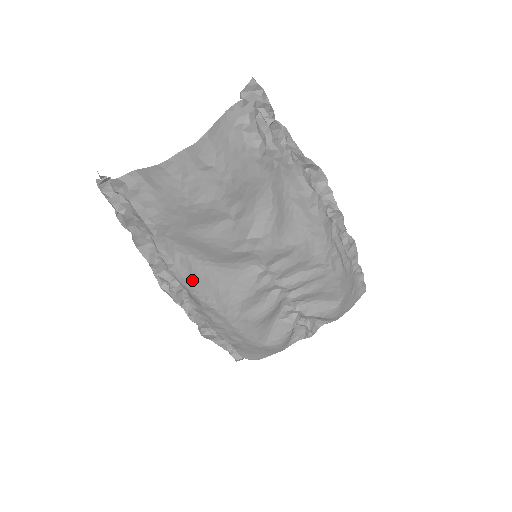
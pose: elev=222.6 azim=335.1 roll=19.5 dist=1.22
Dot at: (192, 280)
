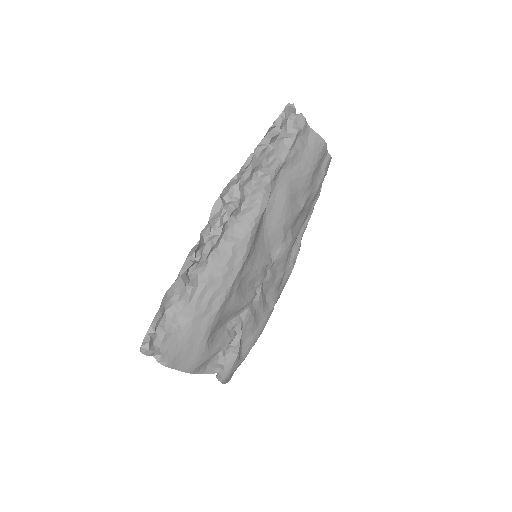
Dot at: occluded
